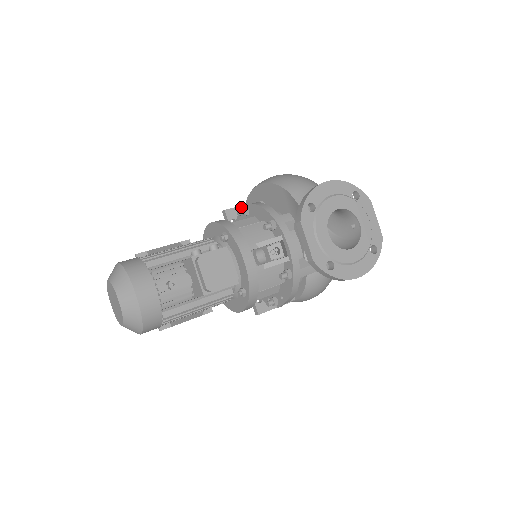
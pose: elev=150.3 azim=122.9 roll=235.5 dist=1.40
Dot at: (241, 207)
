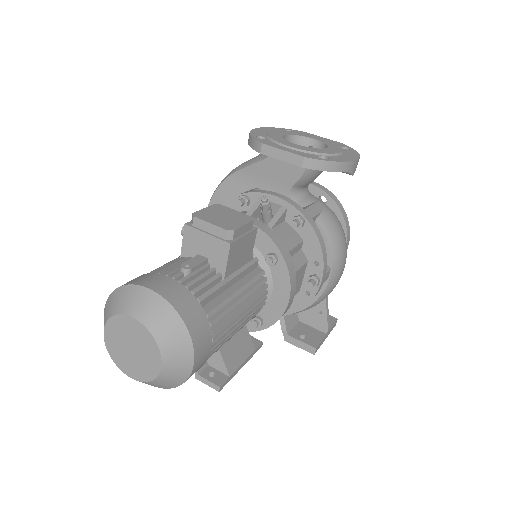
Dot at: occluded
